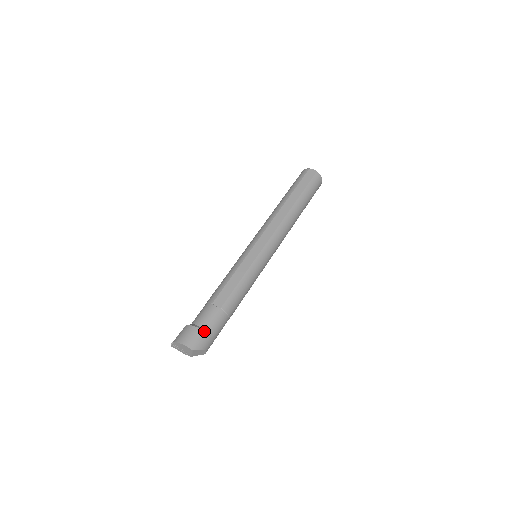
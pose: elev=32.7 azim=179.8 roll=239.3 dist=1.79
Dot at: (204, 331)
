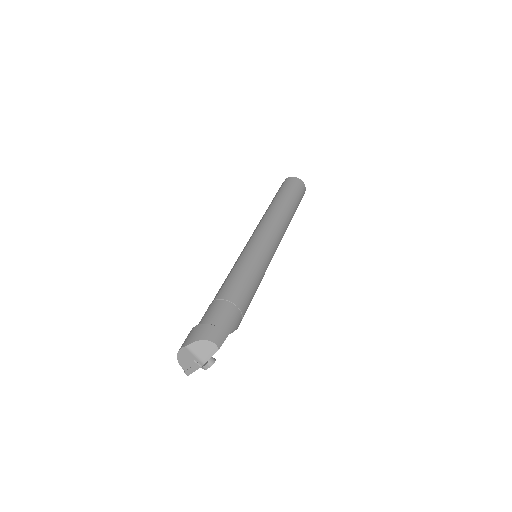
Dot at: (198, 325)
